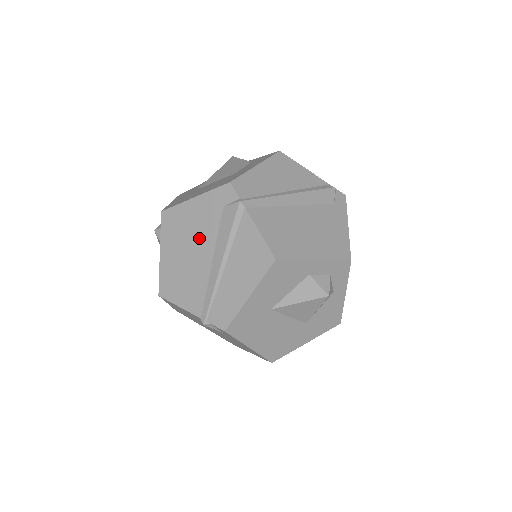
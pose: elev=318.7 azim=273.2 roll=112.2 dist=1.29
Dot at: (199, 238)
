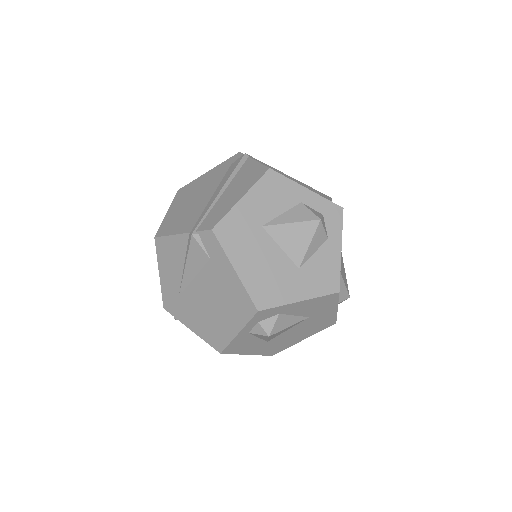
Dot at: (205, 188)
